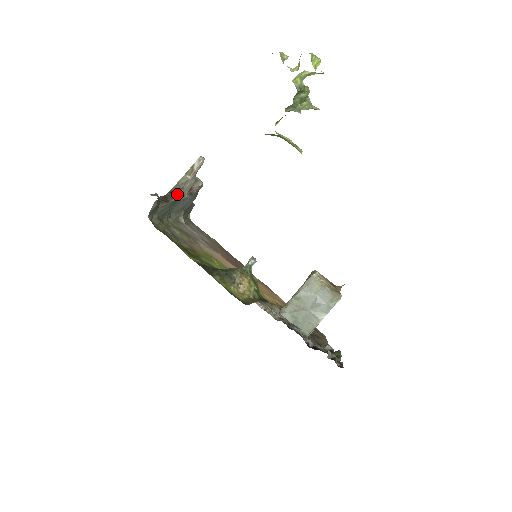
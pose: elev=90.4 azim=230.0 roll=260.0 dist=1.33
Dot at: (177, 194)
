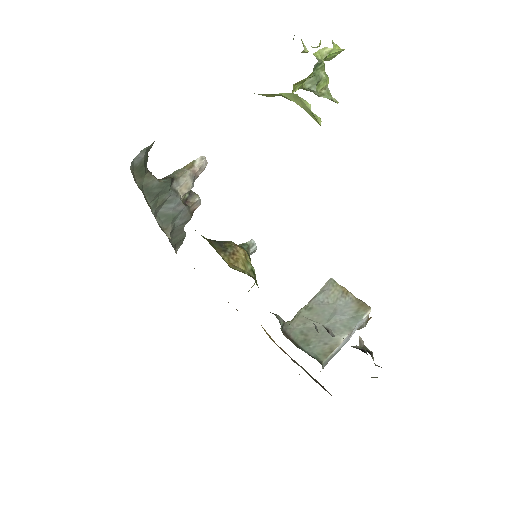
Dot at: (170, 178)
